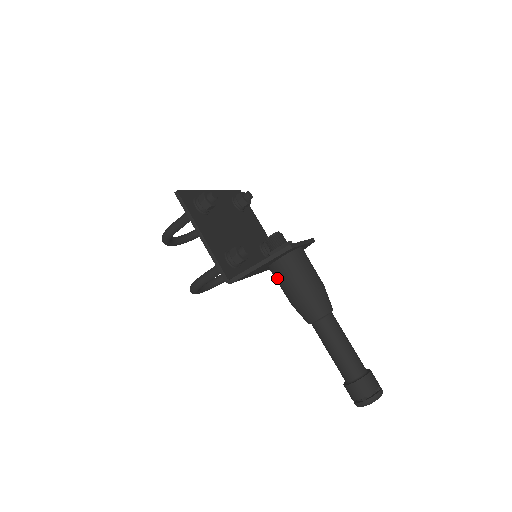
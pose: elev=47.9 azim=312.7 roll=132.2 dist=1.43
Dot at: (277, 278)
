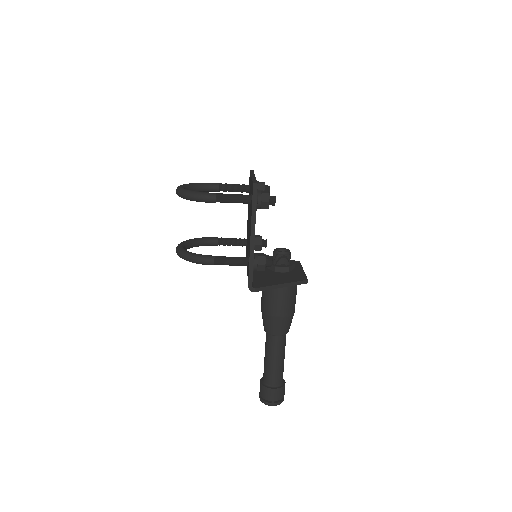
Dot at: (270, 290)
